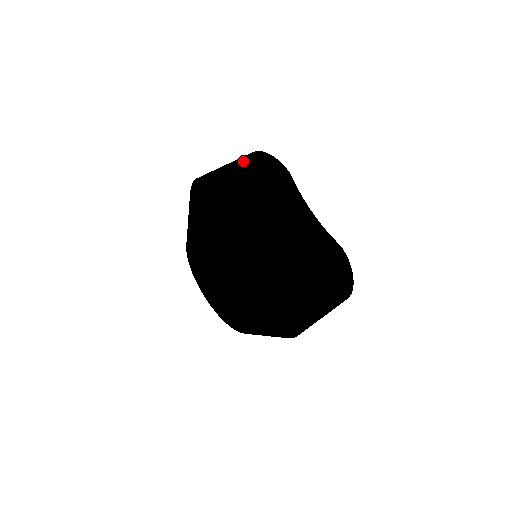
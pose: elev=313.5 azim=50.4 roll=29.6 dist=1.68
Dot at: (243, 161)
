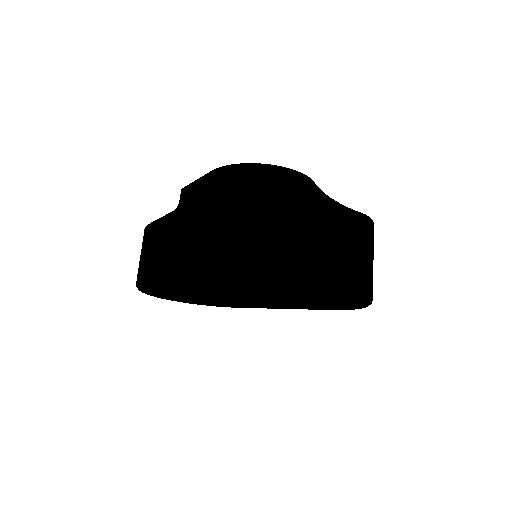
Dot at: (263, 202)
